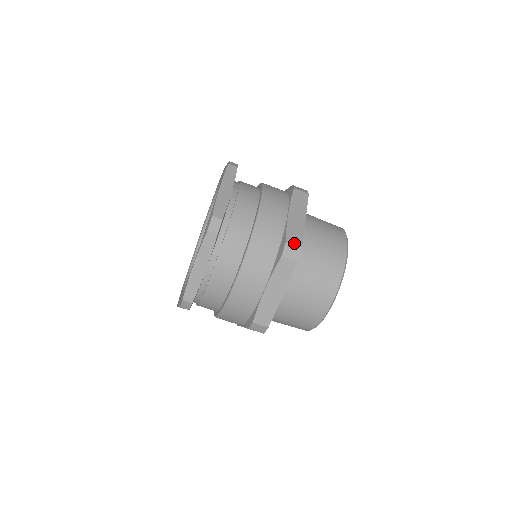
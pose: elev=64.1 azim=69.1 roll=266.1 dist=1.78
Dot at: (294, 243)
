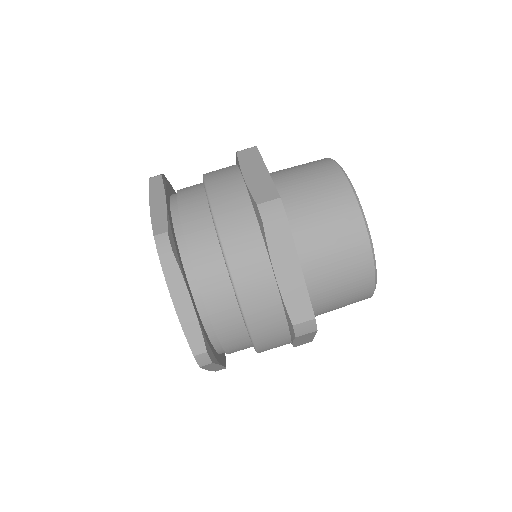
Dot at: (267, 199)
